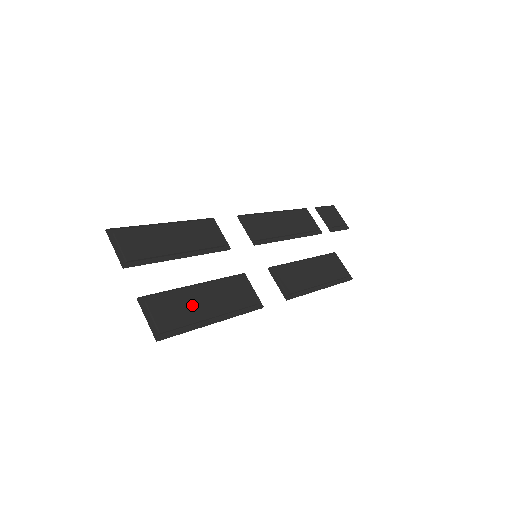
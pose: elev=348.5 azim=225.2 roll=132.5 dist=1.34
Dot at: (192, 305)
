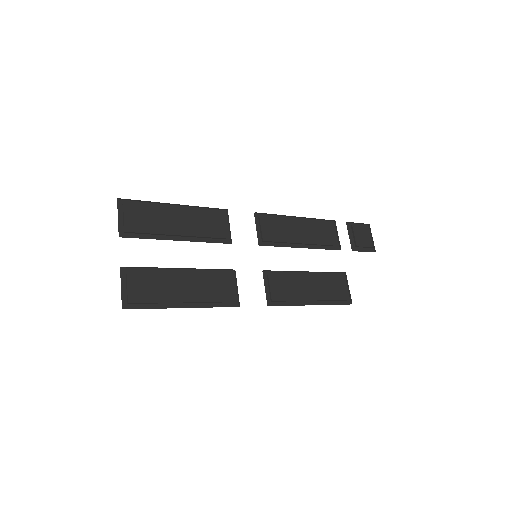
Dot at: (169, 286)
